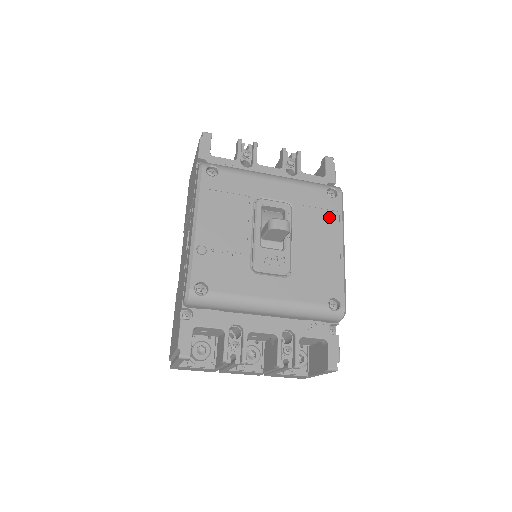
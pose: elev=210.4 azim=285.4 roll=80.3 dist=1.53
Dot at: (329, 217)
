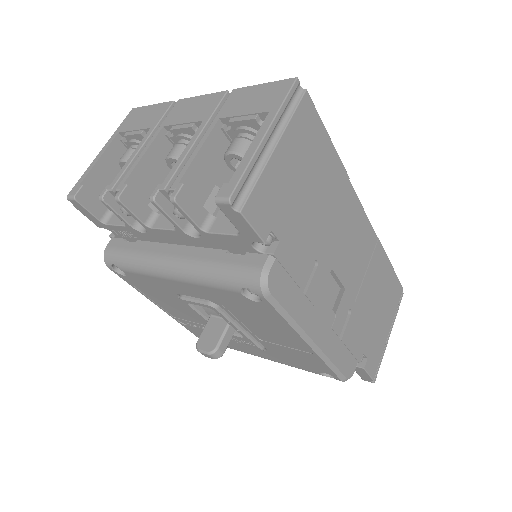
Dot at: (269, 318)
